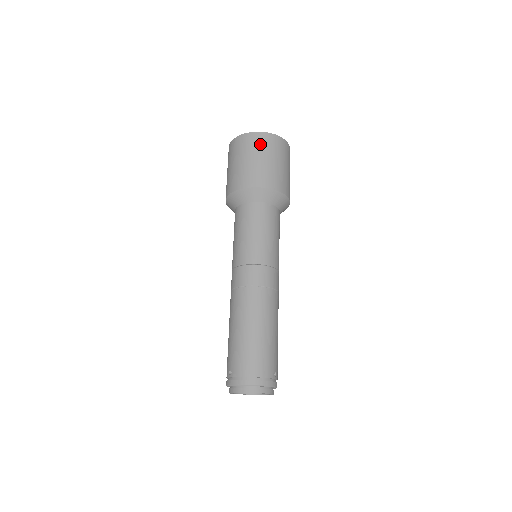
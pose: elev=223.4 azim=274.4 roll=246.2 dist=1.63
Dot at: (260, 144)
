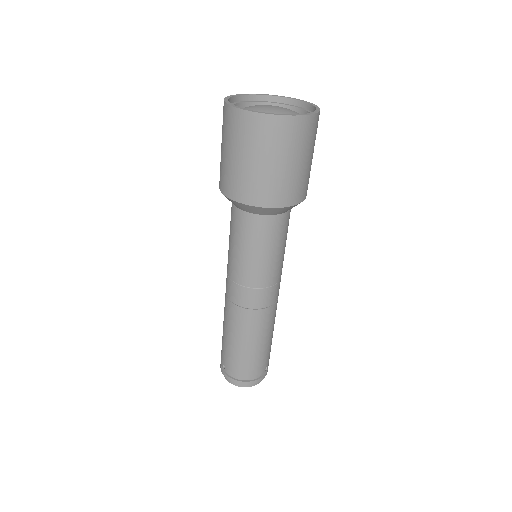
Dot at: (270, 138)
